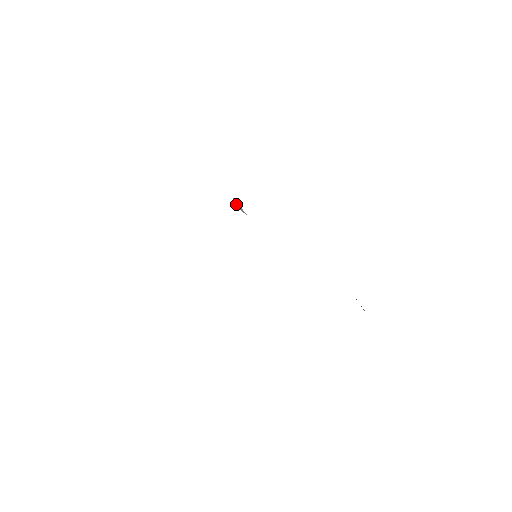
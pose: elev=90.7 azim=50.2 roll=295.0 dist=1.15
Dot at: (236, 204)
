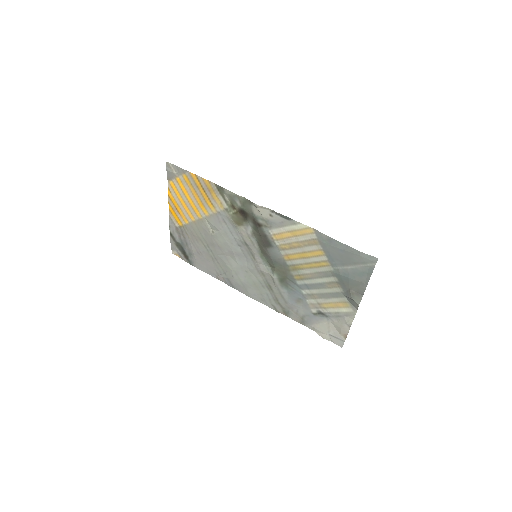
Dot at: (223, 274)
